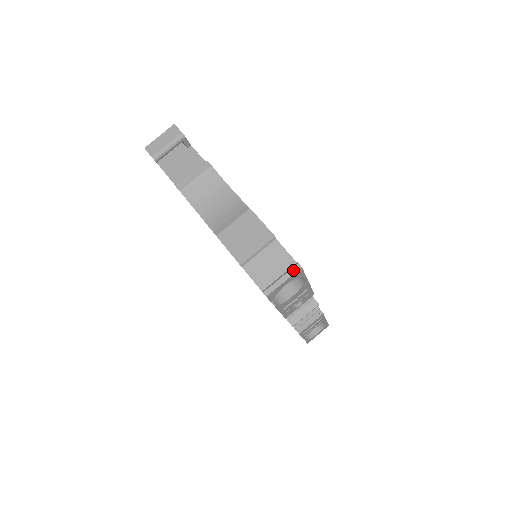
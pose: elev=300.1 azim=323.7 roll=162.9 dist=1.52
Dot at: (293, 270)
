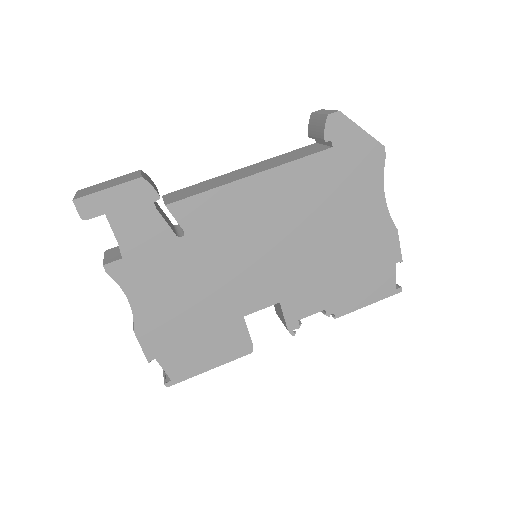
Dot at: (165, 381)
